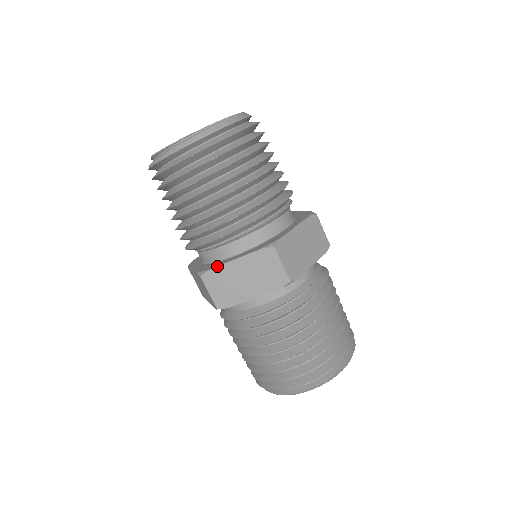
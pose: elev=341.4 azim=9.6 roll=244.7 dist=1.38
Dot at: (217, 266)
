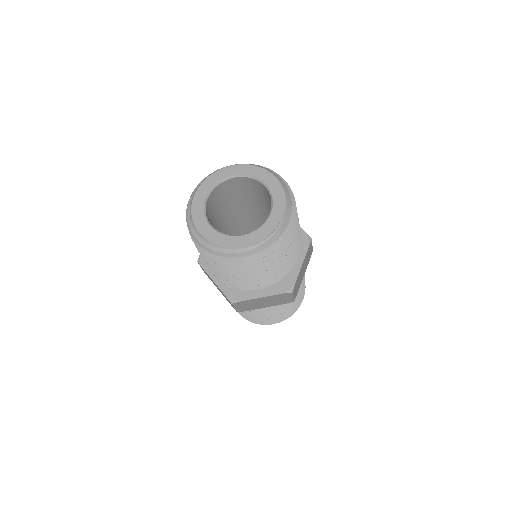
Dot at: (247, 300)
